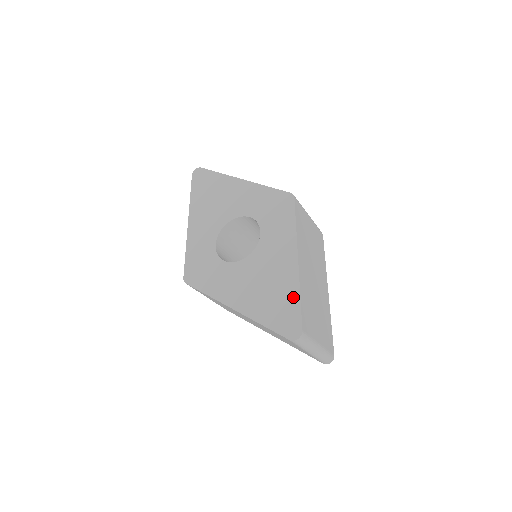
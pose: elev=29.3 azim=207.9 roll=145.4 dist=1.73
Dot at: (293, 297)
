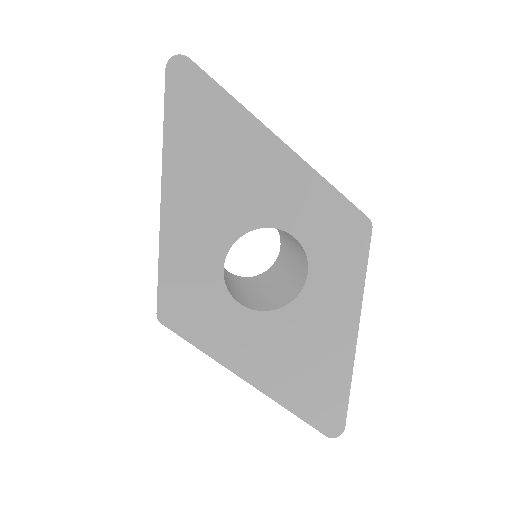
Dot at: (342, 386)
